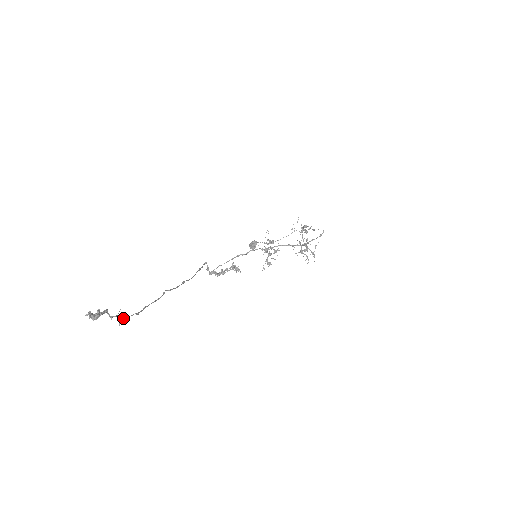
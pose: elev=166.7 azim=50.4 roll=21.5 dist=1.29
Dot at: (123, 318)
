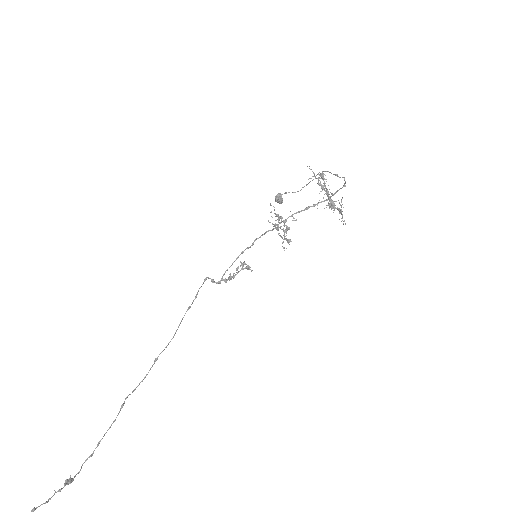
Dot at: (69, 481)
